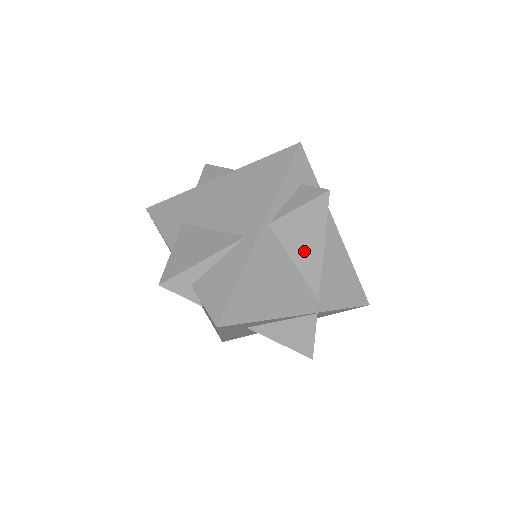
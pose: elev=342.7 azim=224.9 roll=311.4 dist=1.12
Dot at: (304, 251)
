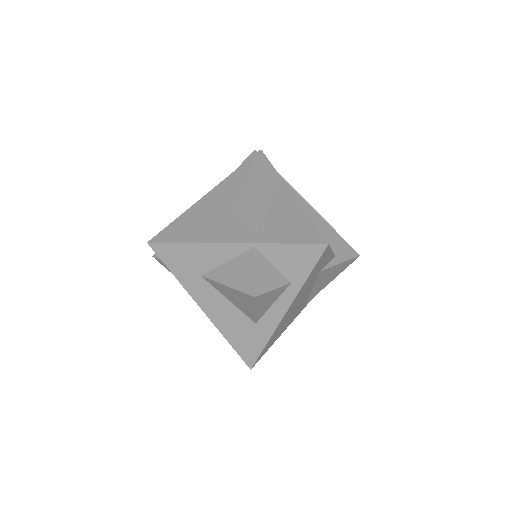
Dot at: (241, 198)
